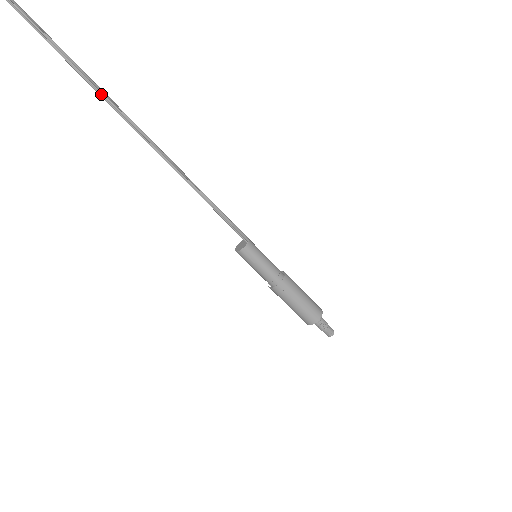
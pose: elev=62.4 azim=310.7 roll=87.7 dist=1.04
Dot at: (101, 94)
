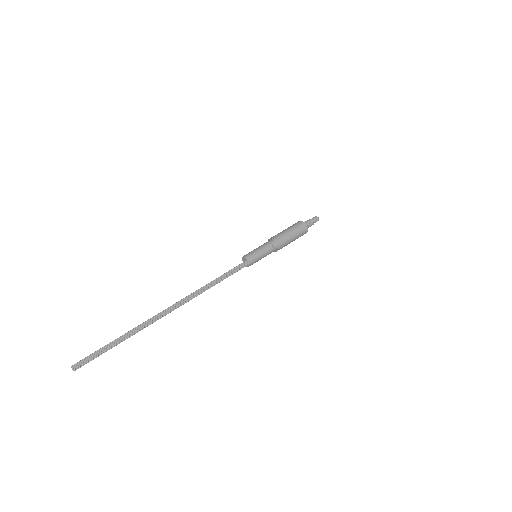
Dot at: occluded
